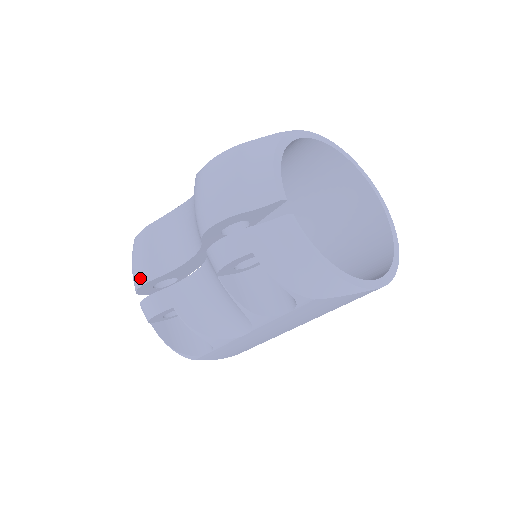
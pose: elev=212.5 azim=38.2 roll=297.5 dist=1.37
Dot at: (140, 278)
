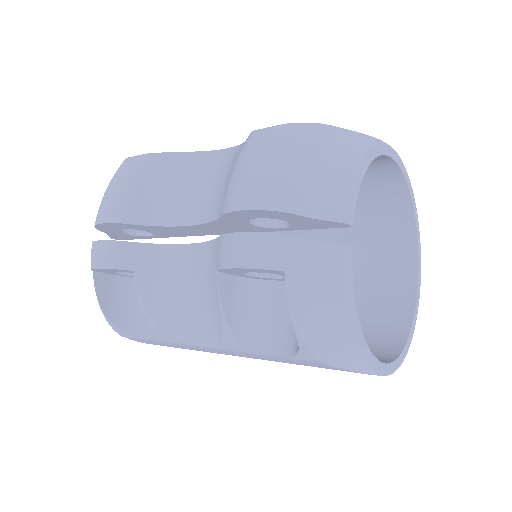
Dot at: (110, 212)
